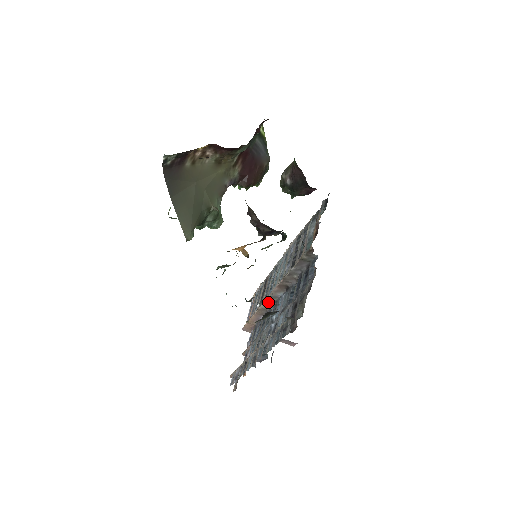
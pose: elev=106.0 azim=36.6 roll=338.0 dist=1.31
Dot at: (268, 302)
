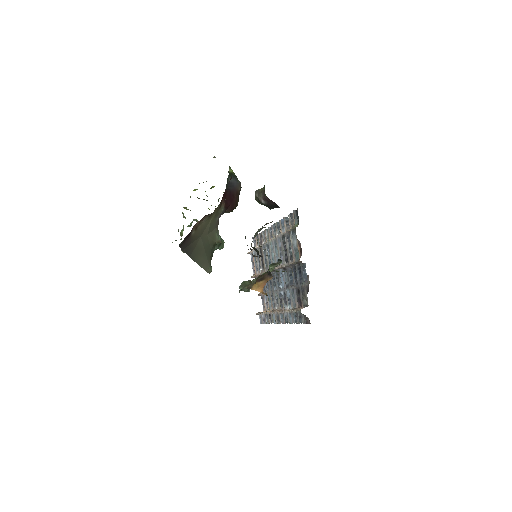
Dot at: occluded
